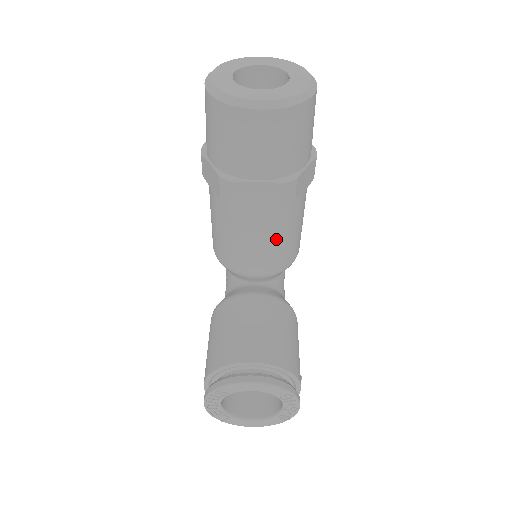
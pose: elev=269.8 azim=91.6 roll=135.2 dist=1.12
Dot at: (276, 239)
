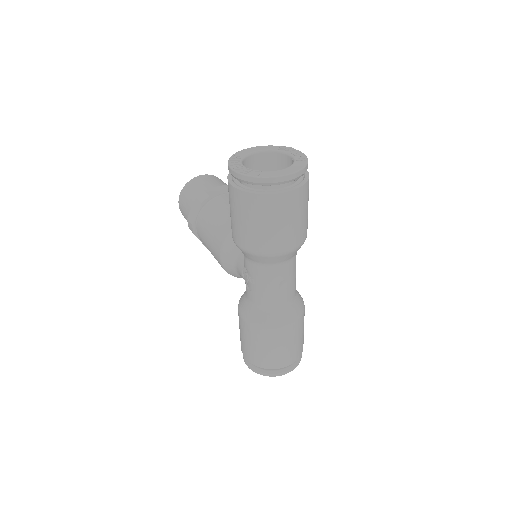
Dot at: occluded
